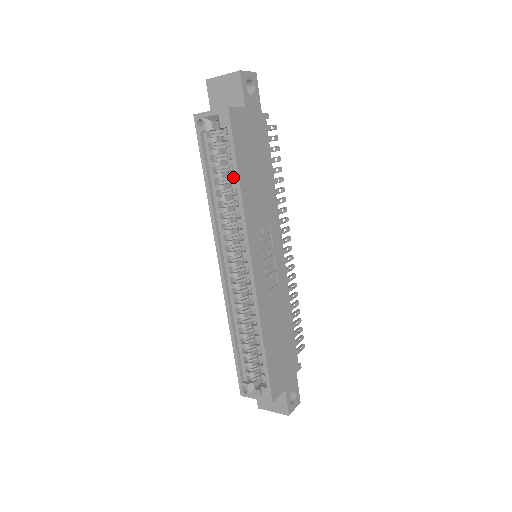
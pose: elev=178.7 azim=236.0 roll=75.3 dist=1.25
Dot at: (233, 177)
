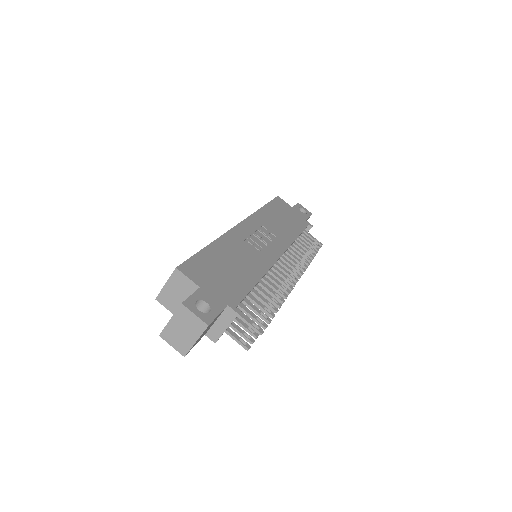
Dot at: occluded
